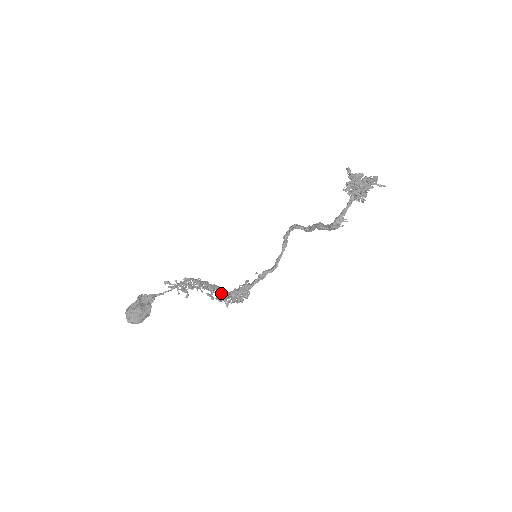
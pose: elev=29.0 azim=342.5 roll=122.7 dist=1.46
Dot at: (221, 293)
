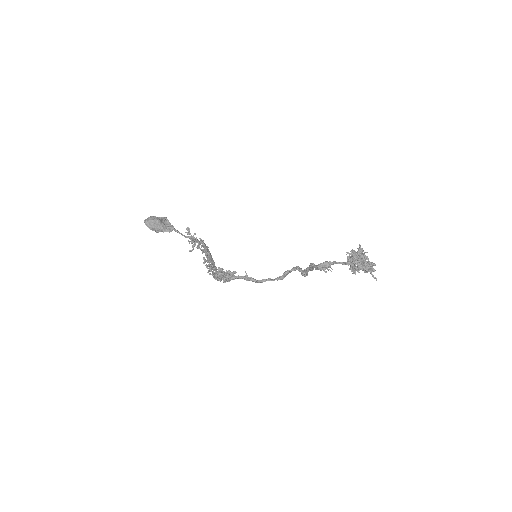
Dot at: occluded
